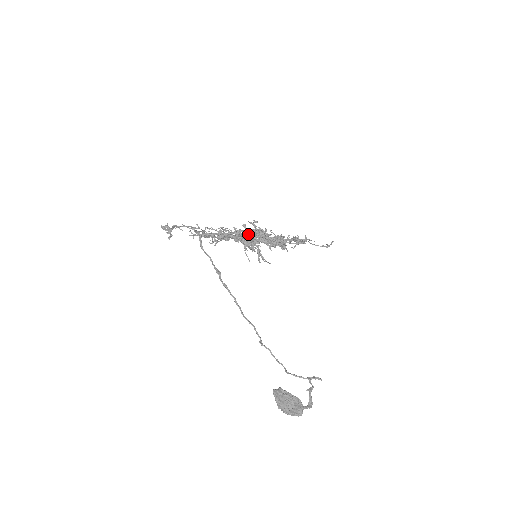
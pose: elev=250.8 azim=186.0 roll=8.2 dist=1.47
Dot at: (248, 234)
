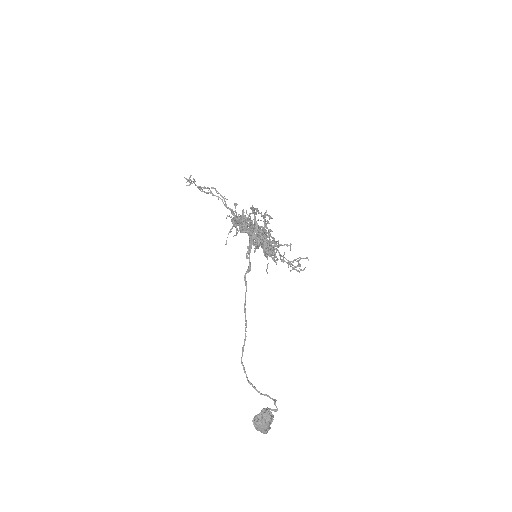
Dot at: occluded
